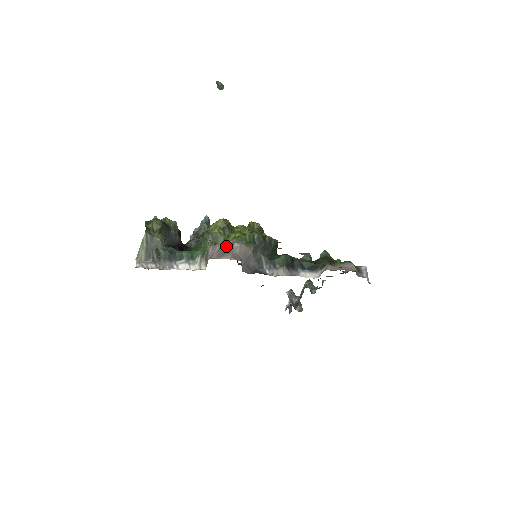
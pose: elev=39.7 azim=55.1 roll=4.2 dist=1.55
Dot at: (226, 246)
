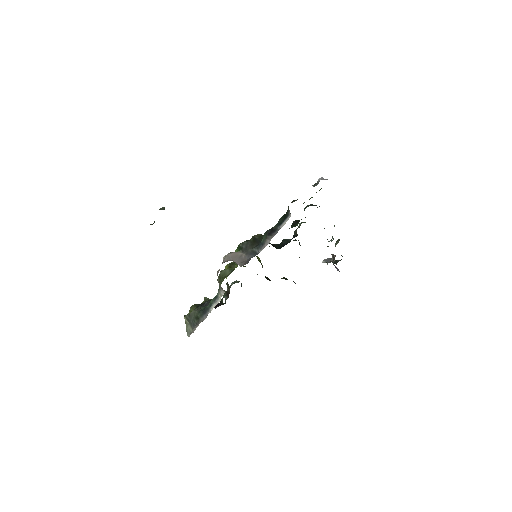
Dot at: occluded
